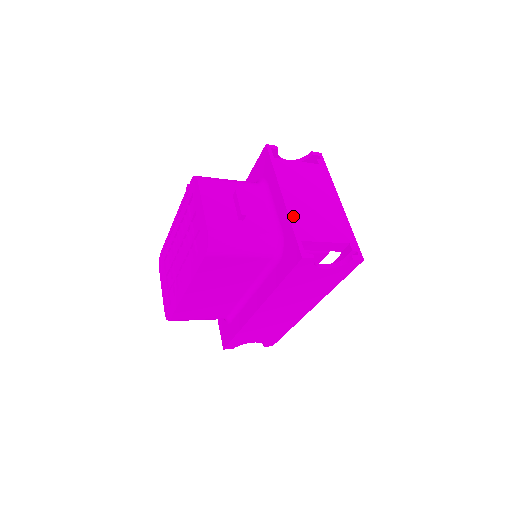
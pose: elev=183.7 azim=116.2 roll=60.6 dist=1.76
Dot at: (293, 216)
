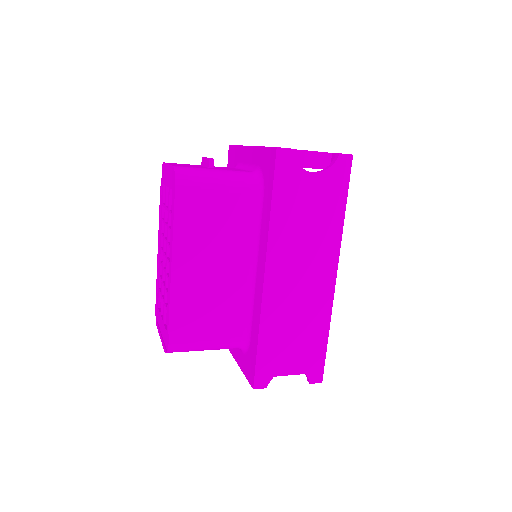
Dot at: occluded
